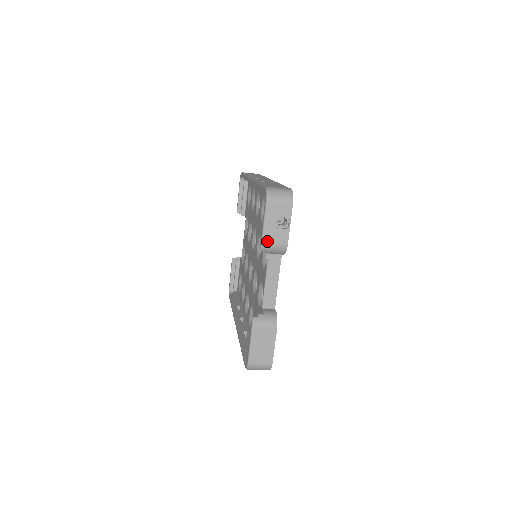
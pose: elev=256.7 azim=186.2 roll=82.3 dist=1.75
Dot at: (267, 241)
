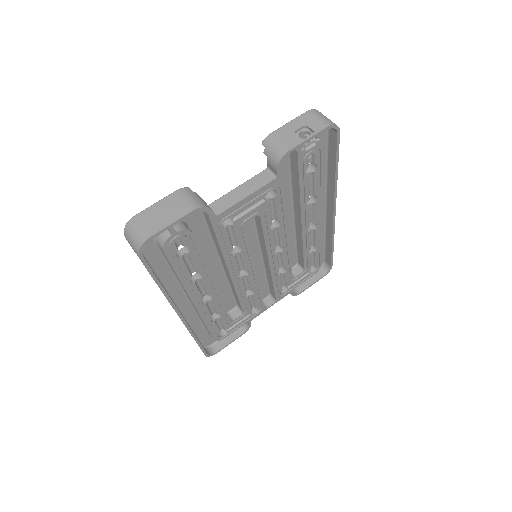
Dot at: (275, 135)
